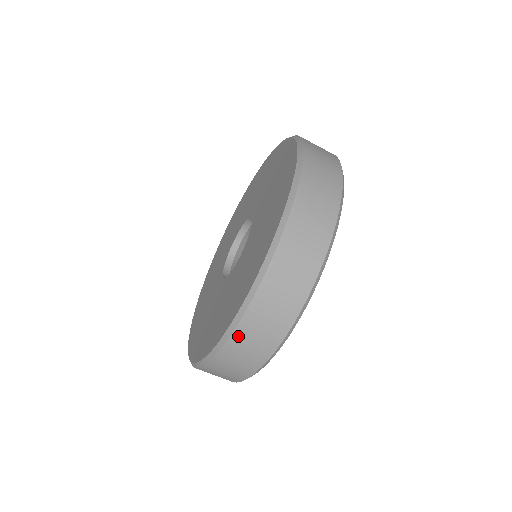
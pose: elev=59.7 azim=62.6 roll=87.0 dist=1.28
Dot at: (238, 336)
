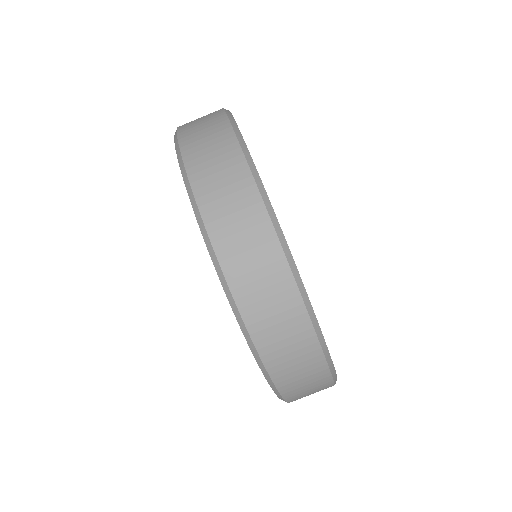
Dot at: (277, 372)
